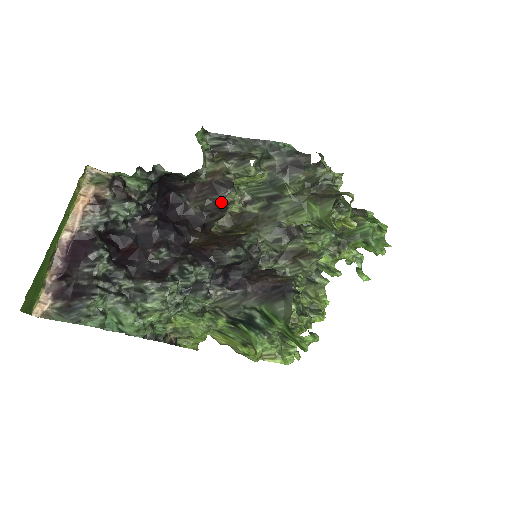
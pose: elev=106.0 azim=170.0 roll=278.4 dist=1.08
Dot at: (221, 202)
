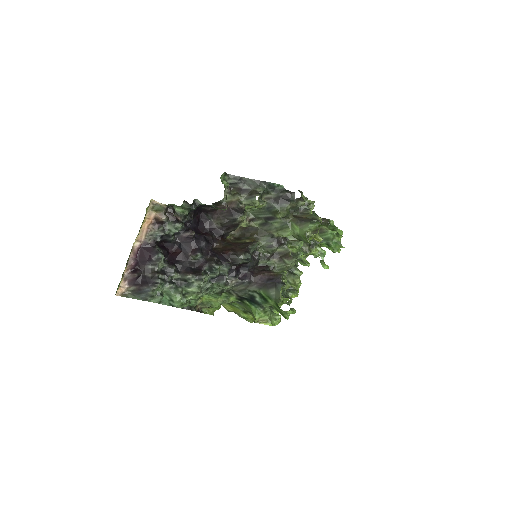
Dot at: (235, 221)
